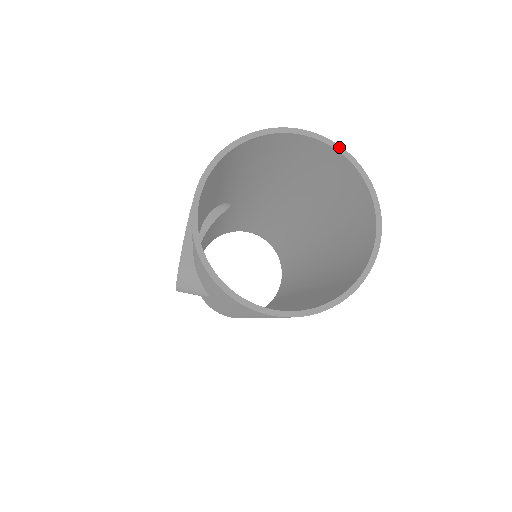
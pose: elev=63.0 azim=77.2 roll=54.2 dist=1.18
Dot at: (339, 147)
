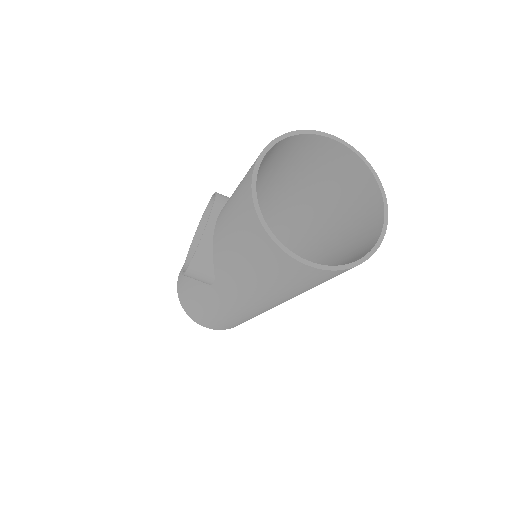
Dot at: (361, 155)
